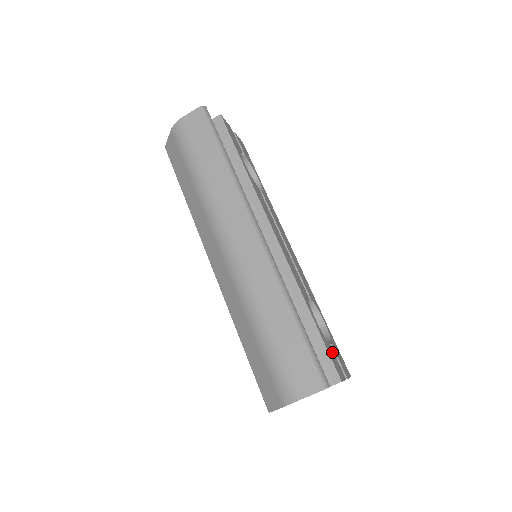
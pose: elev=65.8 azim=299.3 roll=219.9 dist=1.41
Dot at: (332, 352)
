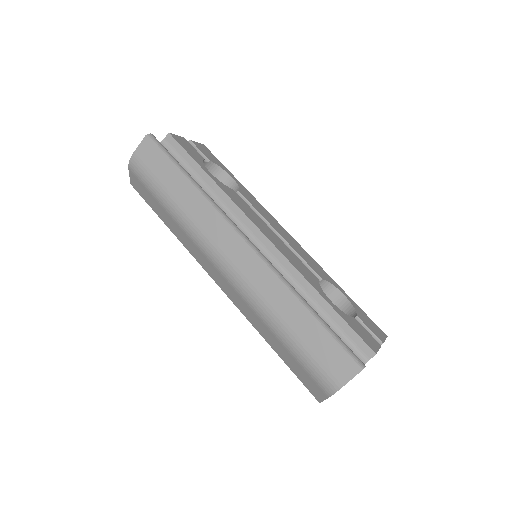
Dot at: (359, 326)
